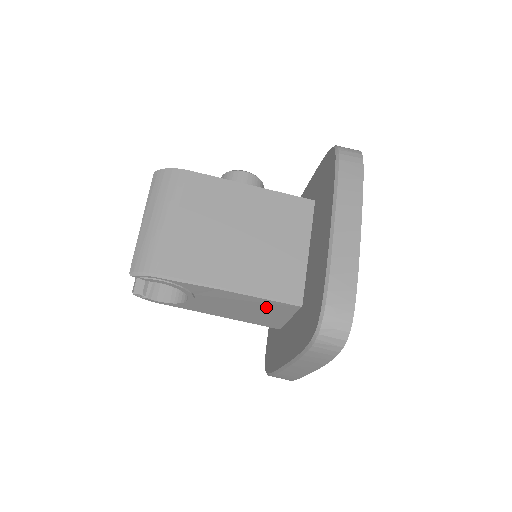
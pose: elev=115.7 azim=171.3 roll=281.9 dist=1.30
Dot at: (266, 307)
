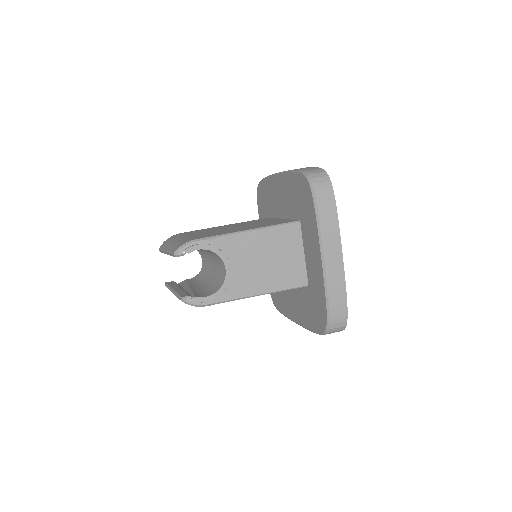
Dot at: (281, 242)
